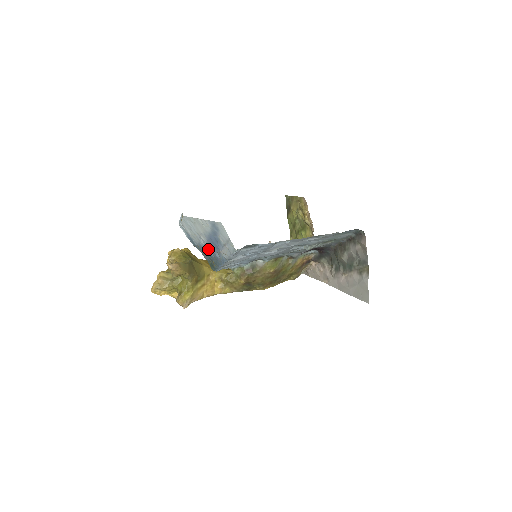
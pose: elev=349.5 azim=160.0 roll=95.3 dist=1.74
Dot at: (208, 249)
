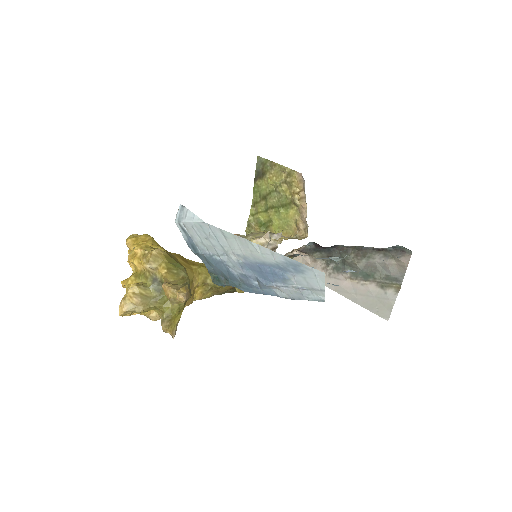
Dot at: (232, 268)
